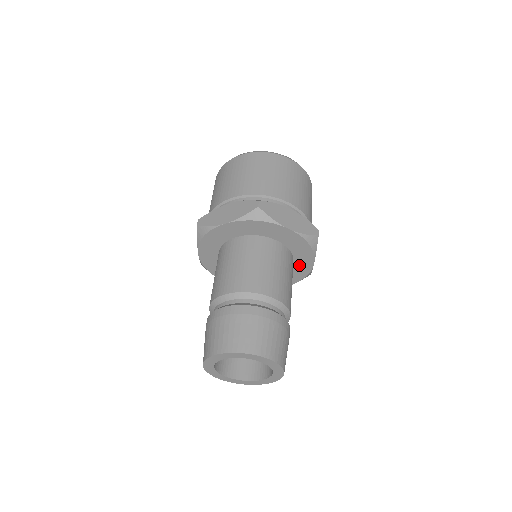
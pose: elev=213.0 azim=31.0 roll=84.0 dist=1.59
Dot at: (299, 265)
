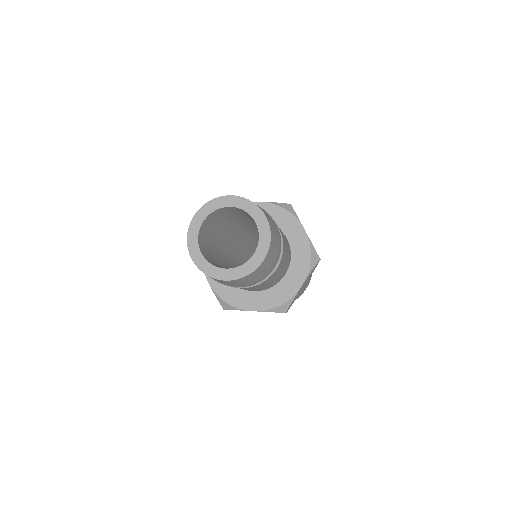
Dot at: (288, 282)
